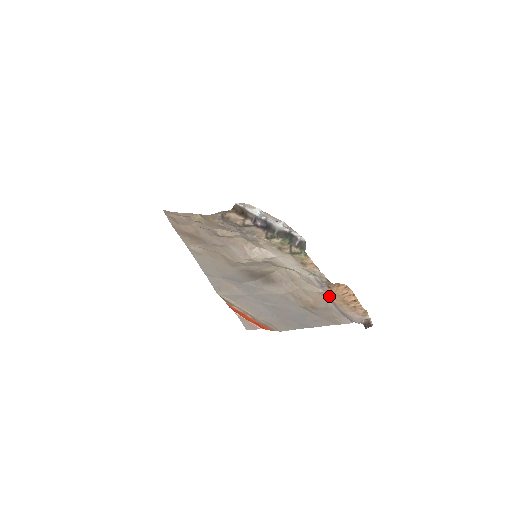
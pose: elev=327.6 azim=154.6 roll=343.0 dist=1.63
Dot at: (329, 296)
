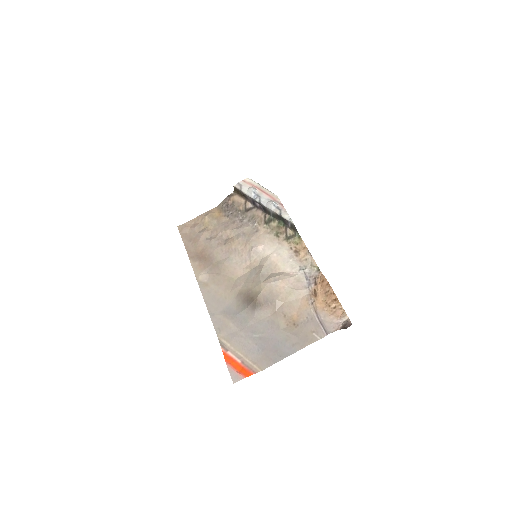
Dot at: (312, 301)
